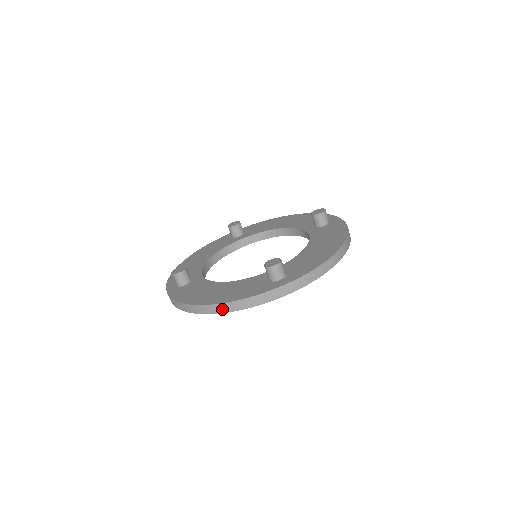
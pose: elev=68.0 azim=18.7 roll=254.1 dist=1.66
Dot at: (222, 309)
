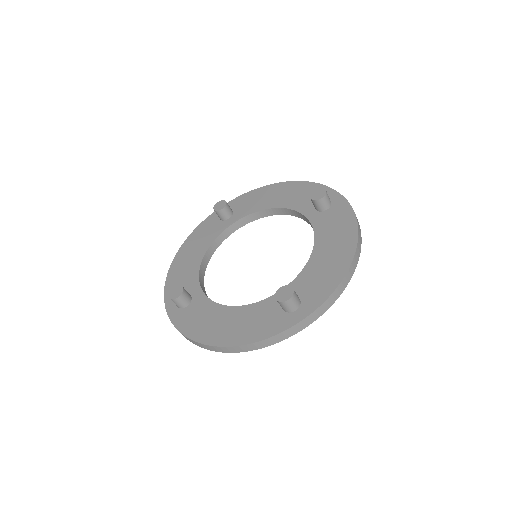
Dot at: (238, 350)
